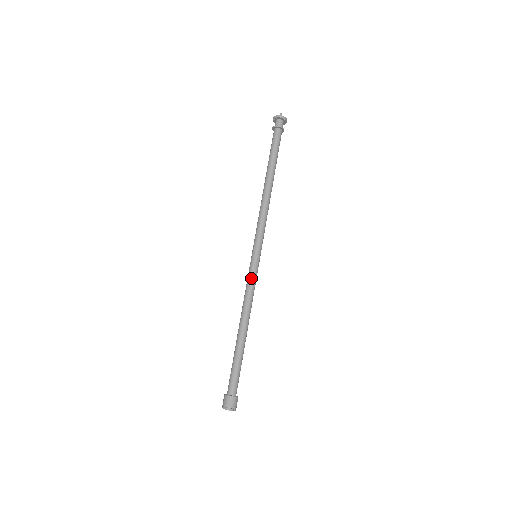
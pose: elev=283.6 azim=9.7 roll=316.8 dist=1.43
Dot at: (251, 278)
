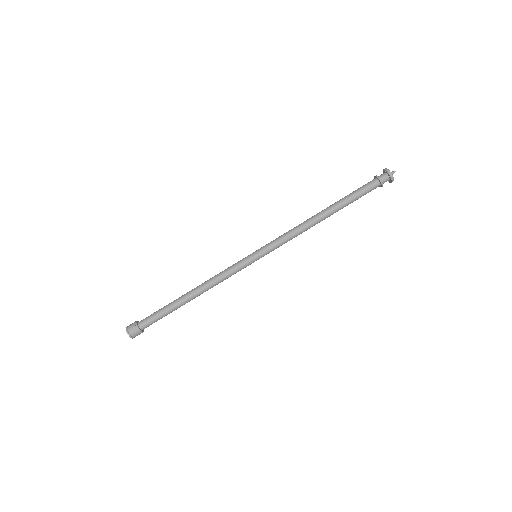
Dot at: (236, 269)
